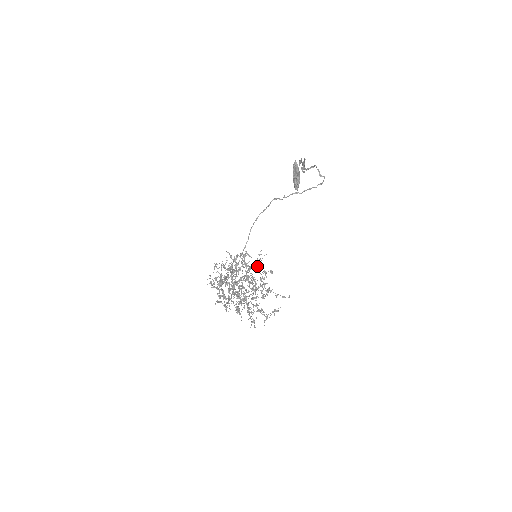
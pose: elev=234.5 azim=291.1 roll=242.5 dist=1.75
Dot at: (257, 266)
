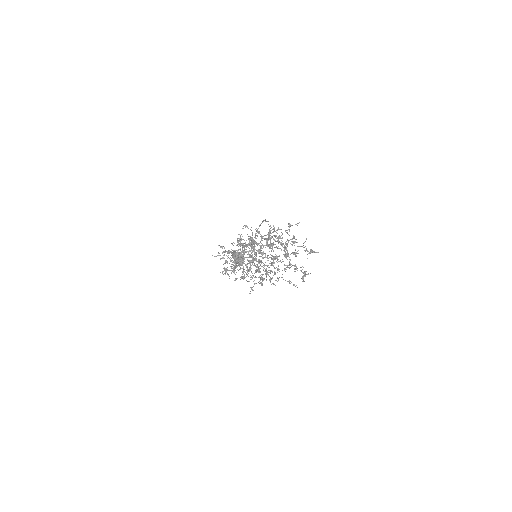
Dot at: occluded
